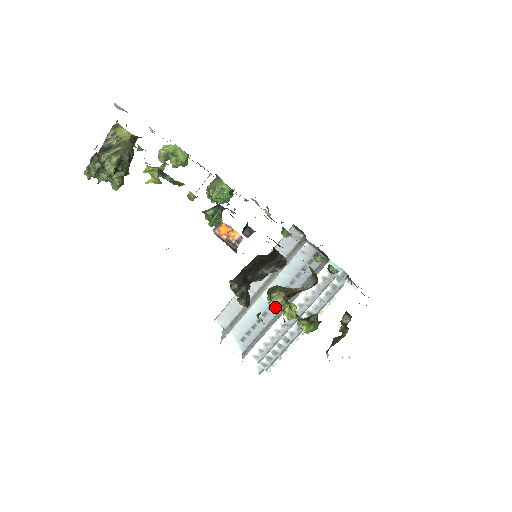
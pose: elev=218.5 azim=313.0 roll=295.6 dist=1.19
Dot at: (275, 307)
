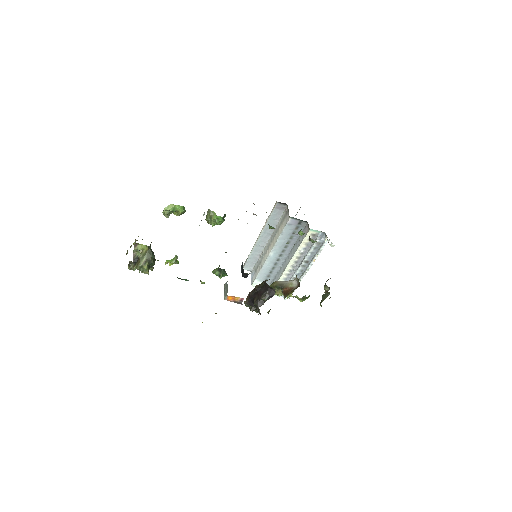
Dot at: (278, 295)
